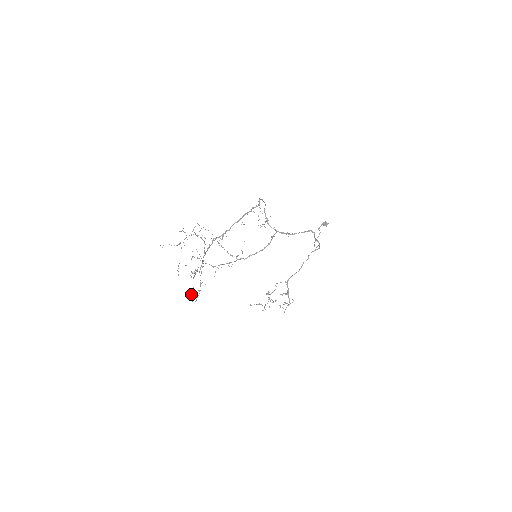
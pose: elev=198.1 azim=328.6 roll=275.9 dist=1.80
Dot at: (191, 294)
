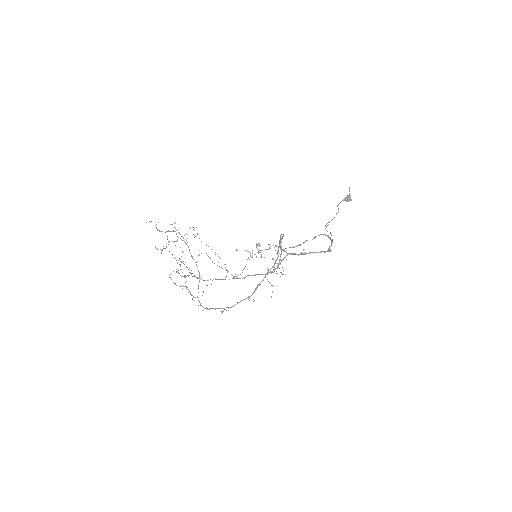
Dot at: occluded
